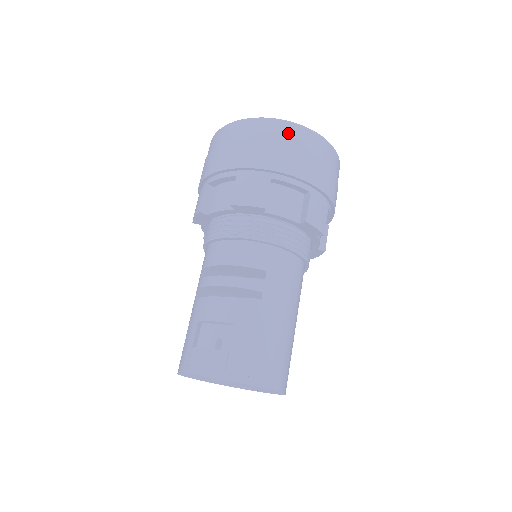
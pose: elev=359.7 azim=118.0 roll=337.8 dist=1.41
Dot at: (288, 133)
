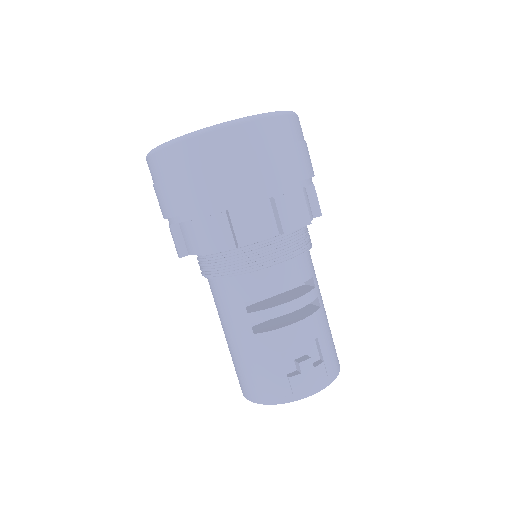
Dot at: (293, 128)
